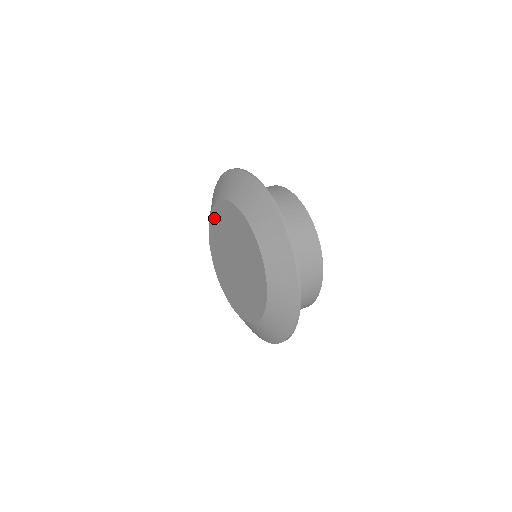
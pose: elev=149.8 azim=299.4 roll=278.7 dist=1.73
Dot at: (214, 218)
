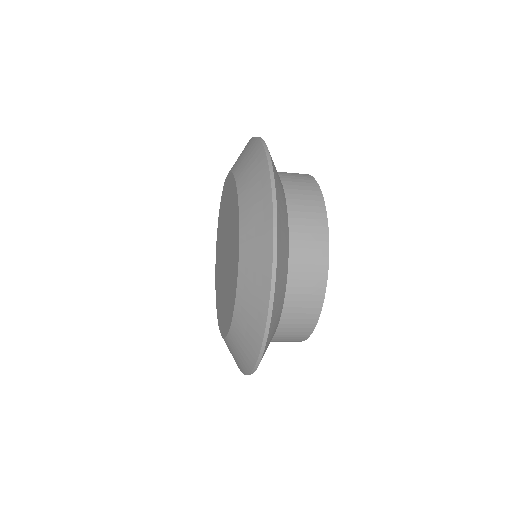
Dot at: (216, 280)
